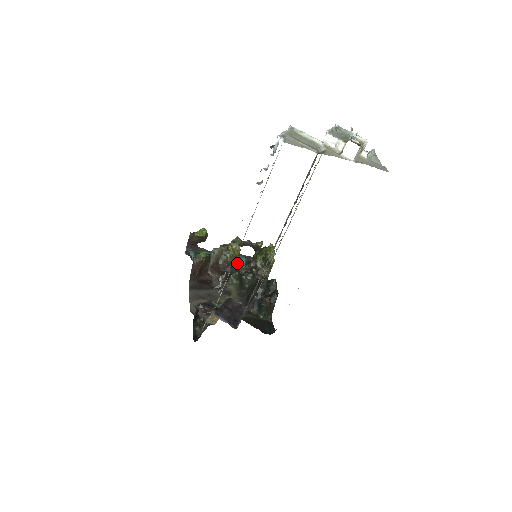
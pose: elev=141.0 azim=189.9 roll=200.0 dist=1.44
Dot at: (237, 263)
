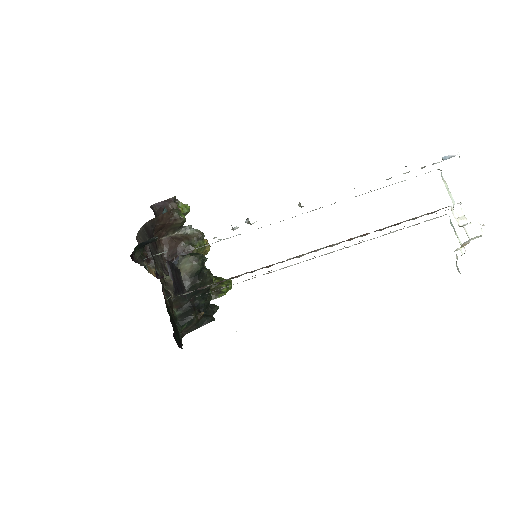
Dot at: occluded
